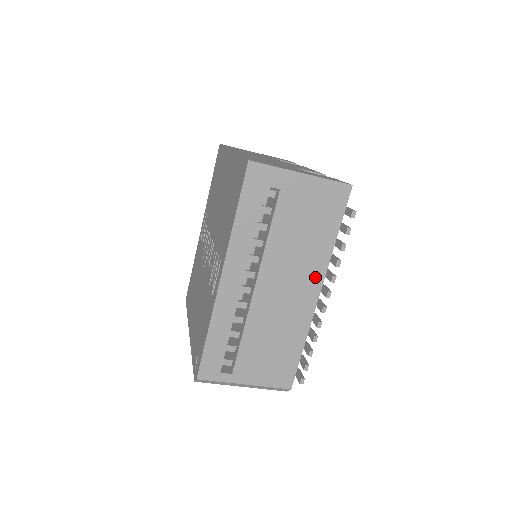
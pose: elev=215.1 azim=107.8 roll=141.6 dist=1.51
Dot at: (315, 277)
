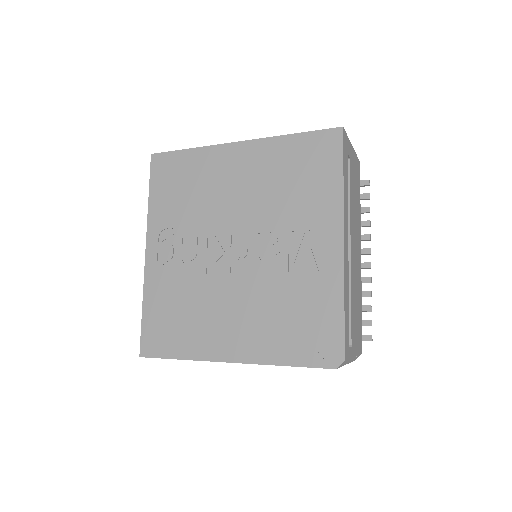
Dot at: (359, 239)
